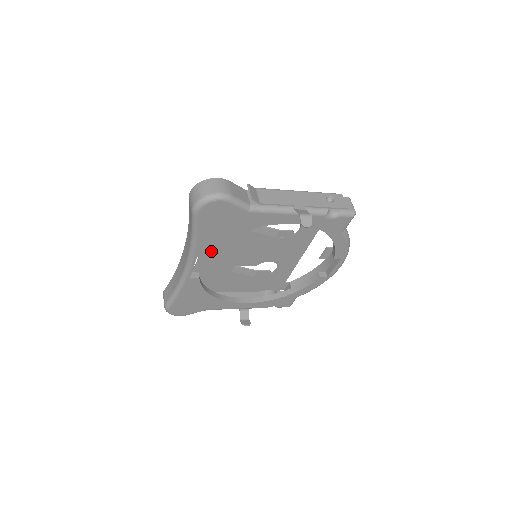
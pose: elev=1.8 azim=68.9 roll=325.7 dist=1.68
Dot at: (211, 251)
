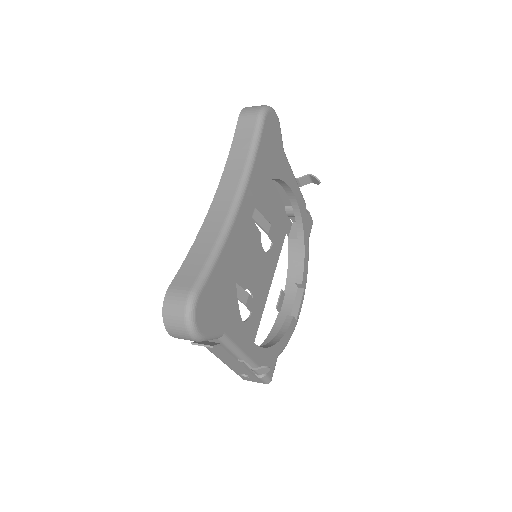
Dot at: (257, 188)
